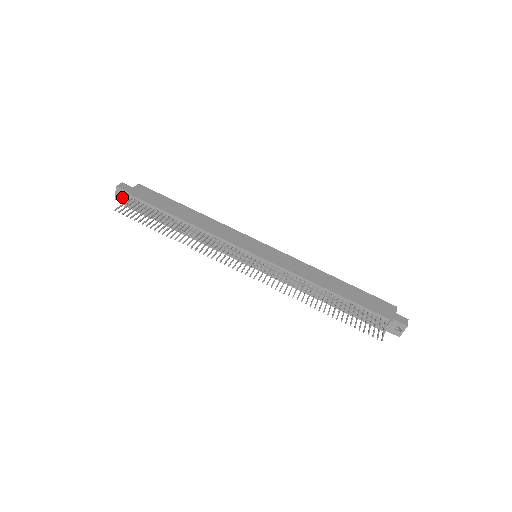
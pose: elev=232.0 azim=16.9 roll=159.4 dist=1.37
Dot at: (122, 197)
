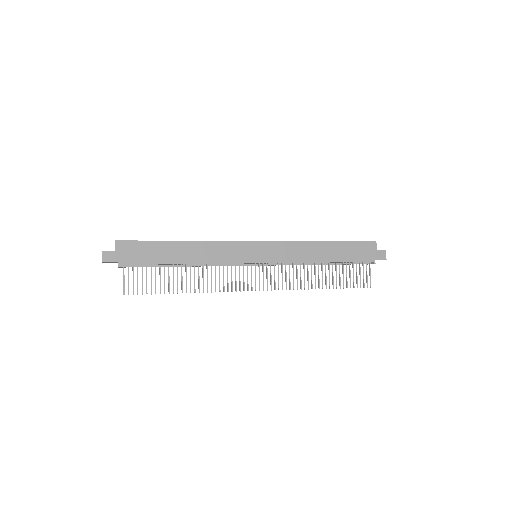
Dot at: occluded
